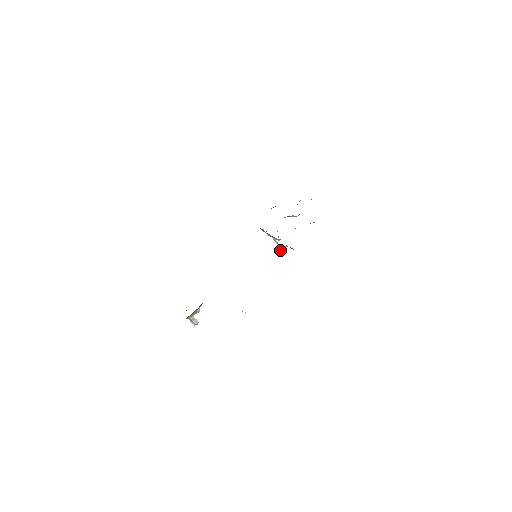
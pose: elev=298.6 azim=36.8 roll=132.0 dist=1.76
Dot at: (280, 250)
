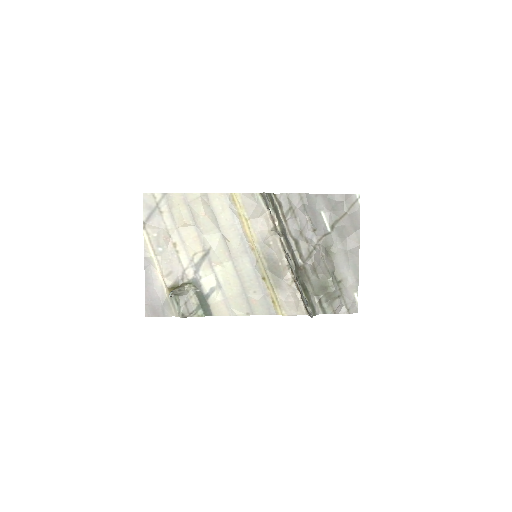
Dot at: occluded
